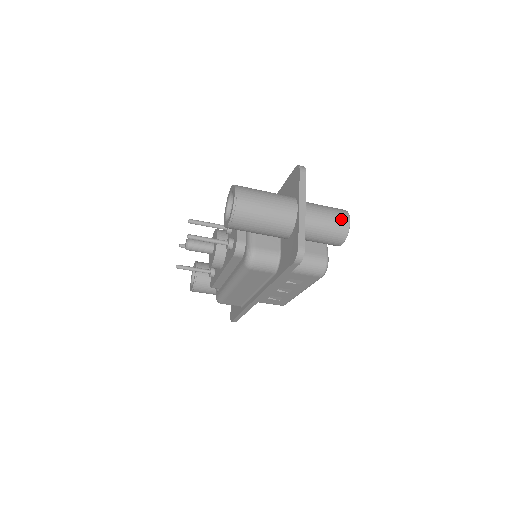
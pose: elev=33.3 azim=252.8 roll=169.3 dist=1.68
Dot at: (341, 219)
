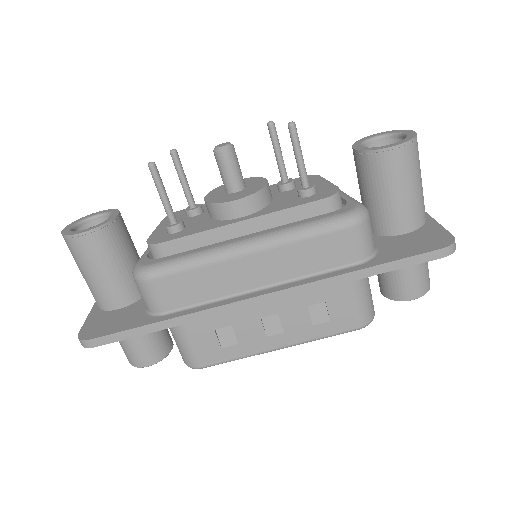
Dot at: occluded
